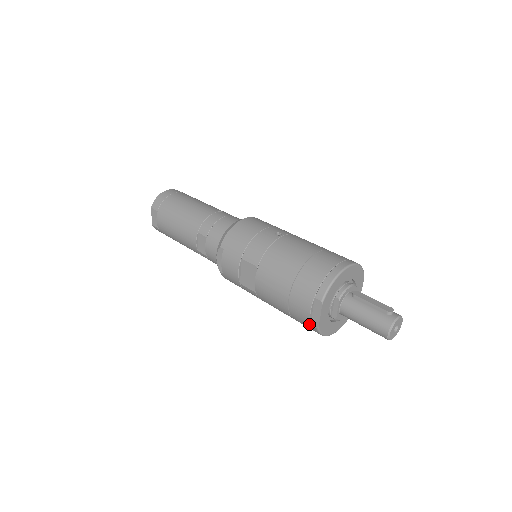
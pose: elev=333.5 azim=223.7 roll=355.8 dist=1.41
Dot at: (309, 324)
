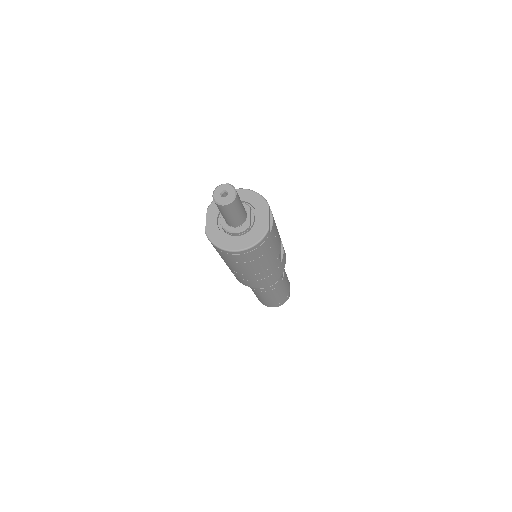
Dot at: occluded
